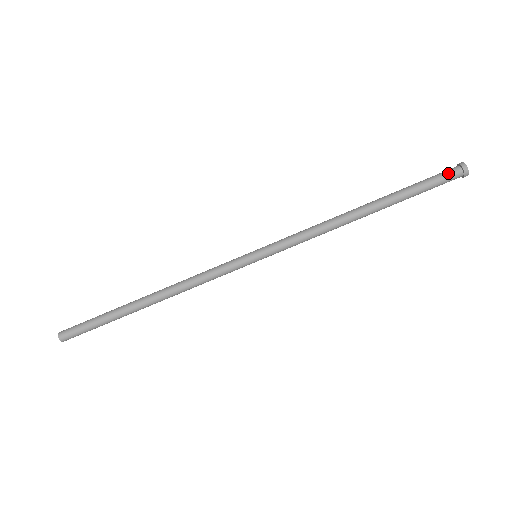
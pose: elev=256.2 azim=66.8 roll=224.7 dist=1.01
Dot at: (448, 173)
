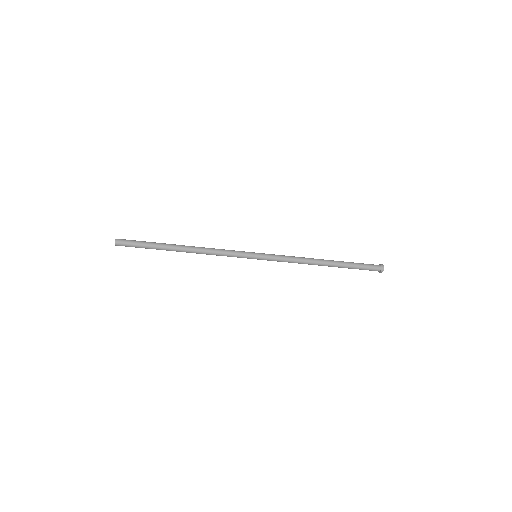
Dot at: (373, 269)
